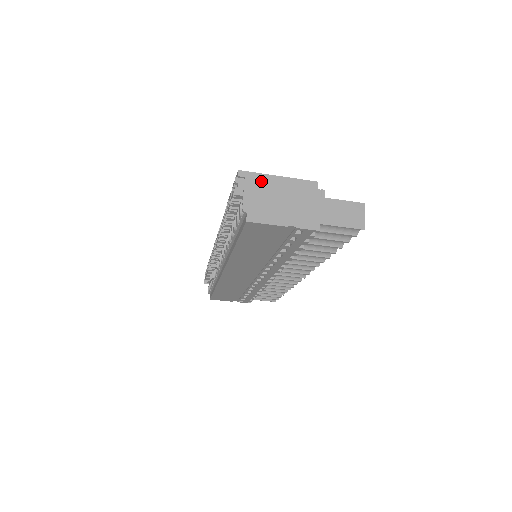
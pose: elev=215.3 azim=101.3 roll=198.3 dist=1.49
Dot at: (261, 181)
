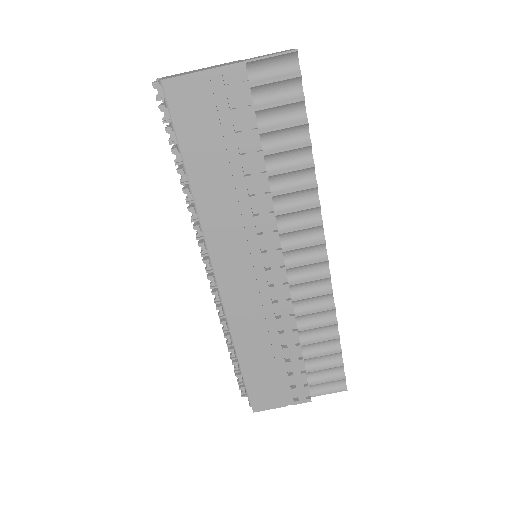
Dot at: occluded
